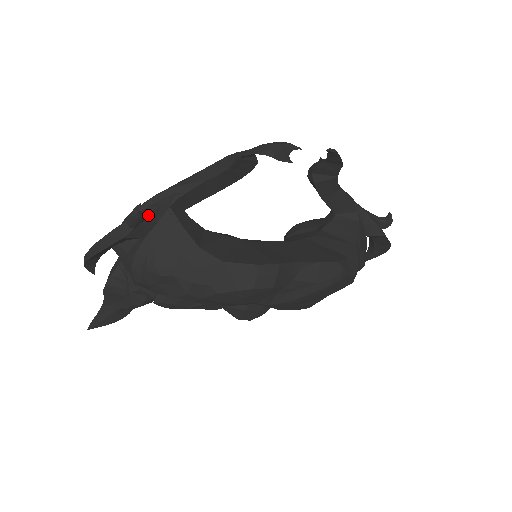
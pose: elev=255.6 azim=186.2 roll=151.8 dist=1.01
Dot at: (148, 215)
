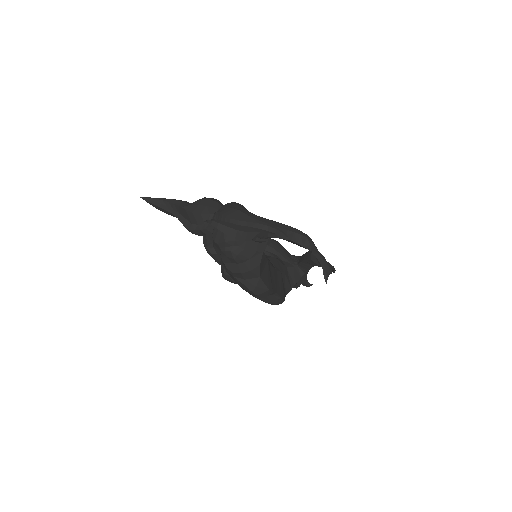
Dot at: occluded
